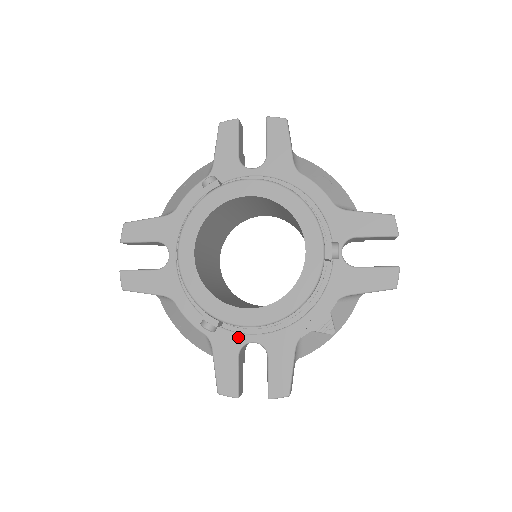
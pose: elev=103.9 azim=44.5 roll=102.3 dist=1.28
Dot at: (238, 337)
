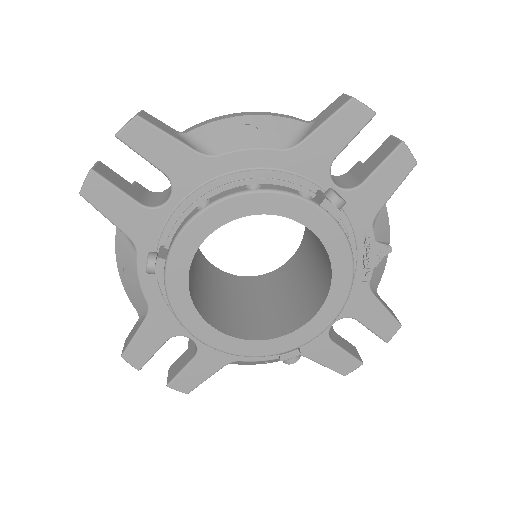
Dot at: occluded
